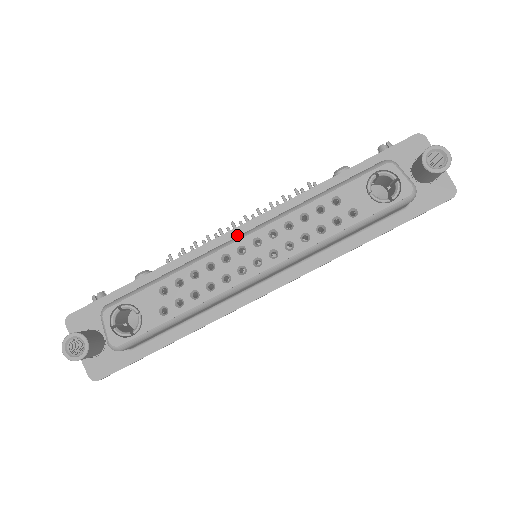
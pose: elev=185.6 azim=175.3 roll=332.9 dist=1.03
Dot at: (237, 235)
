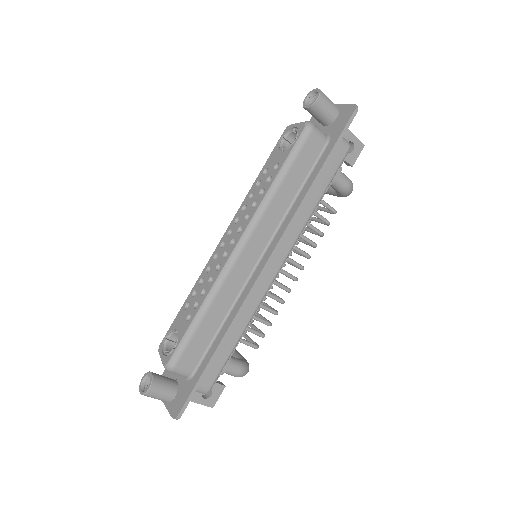
Dot at: occluded
